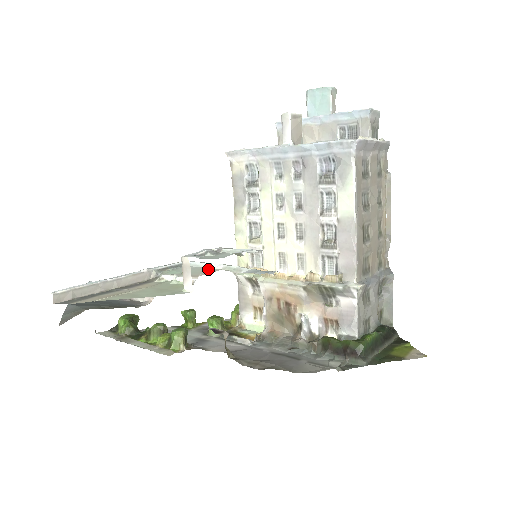
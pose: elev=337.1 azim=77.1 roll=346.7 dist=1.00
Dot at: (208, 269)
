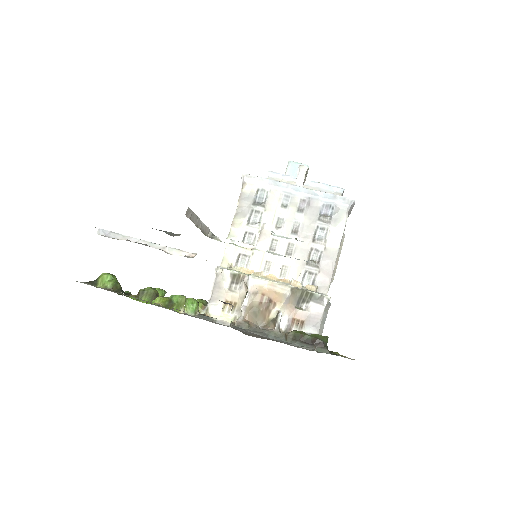
Dot at: occluded
